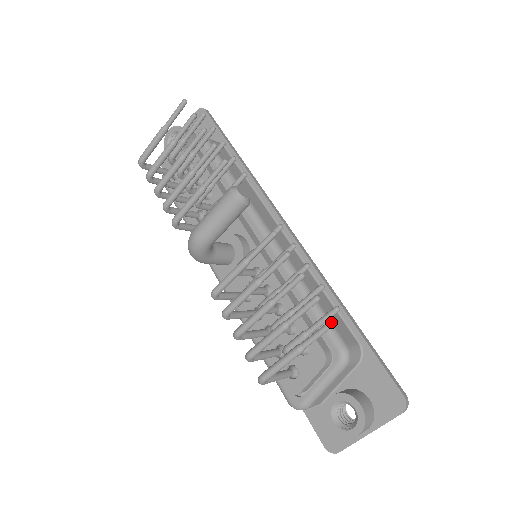
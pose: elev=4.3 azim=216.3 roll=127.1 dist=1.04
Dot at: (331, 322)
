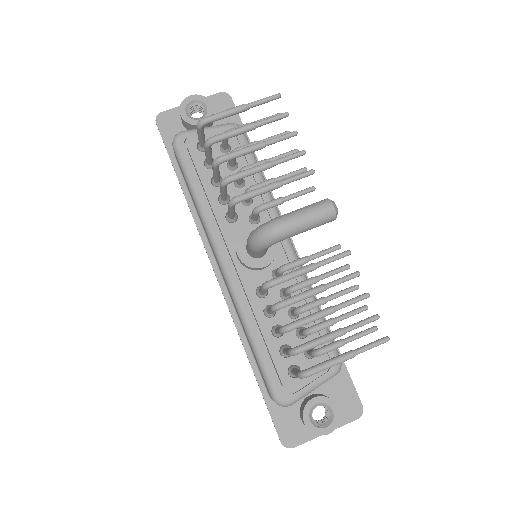
Dot at: (388, 339)
